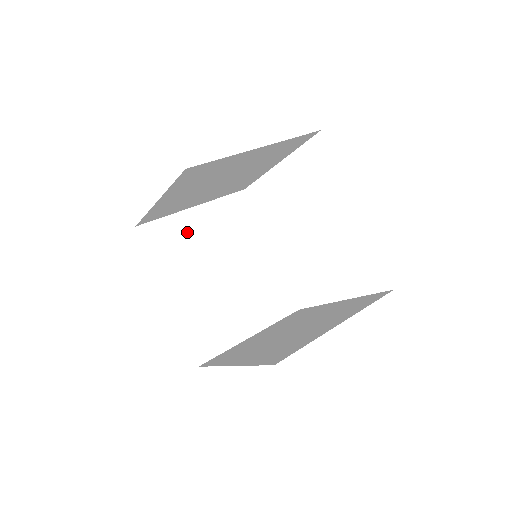
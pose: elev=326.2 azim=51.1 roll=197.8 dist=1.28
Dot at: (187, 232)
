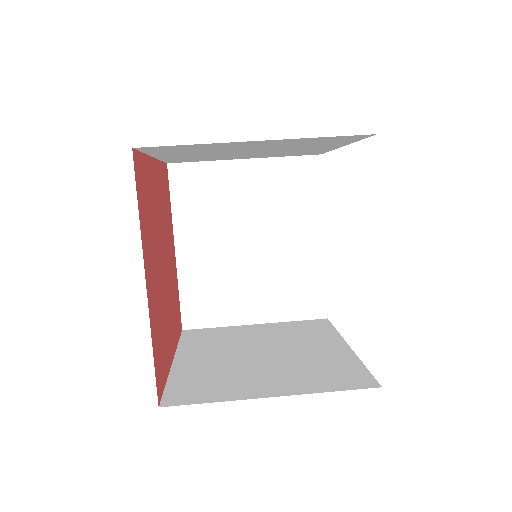
Dot at: (224, 186)
